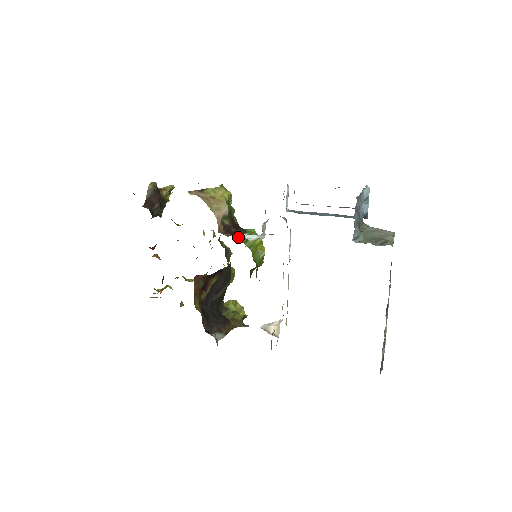
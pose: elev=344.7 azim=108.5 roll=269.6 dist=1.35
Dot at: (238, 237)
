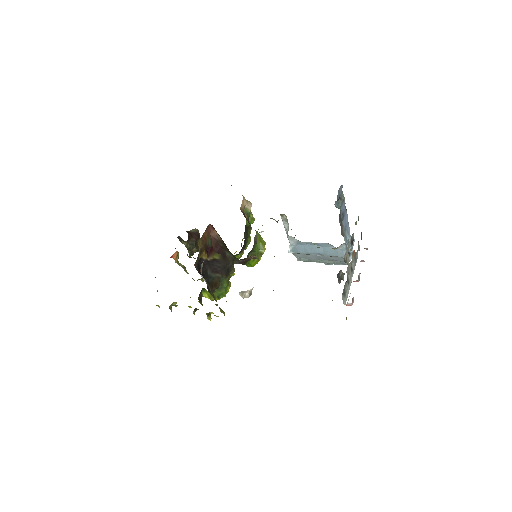
Dot at: occluded
